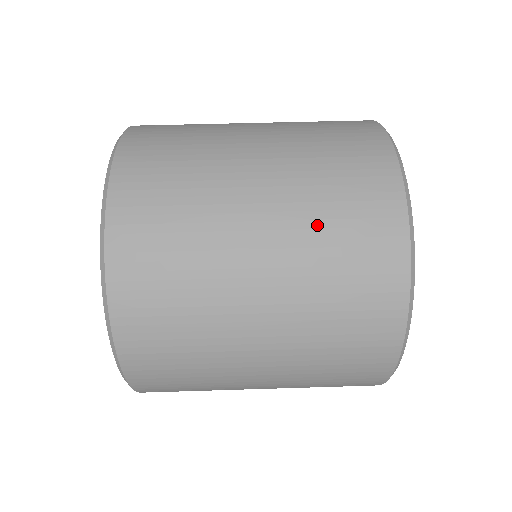
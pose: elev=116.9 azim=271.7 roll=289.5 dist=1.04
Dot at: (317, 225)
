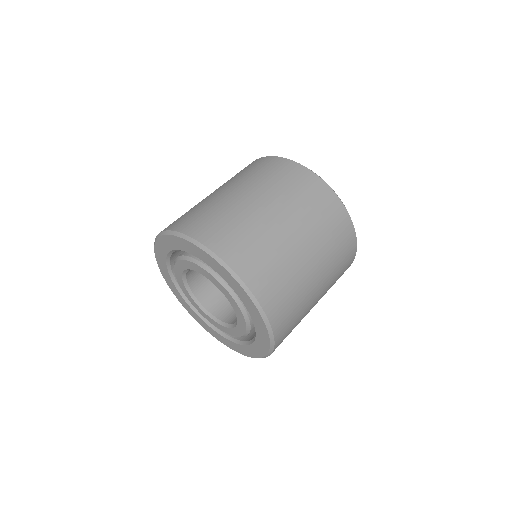
Dot at: (252, 177)
